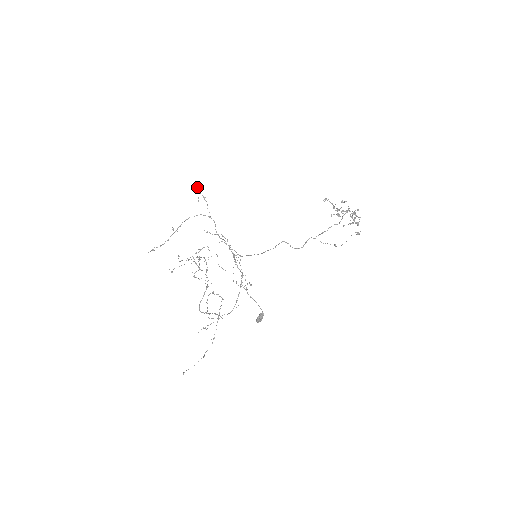
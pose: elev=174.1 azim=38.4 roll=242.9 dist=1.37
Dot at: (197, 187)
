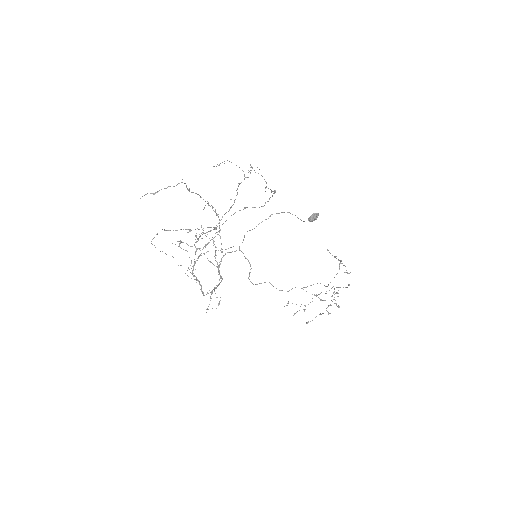
Dot at: (207, 201)
